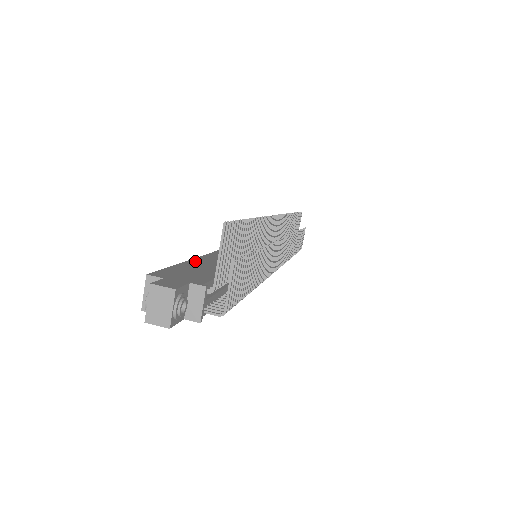
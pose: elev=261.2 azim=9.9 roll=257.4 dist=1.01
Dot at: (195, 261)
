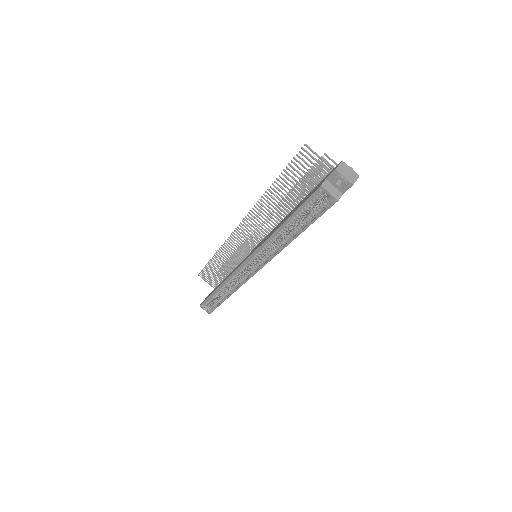
Dot at: (290, 215)
